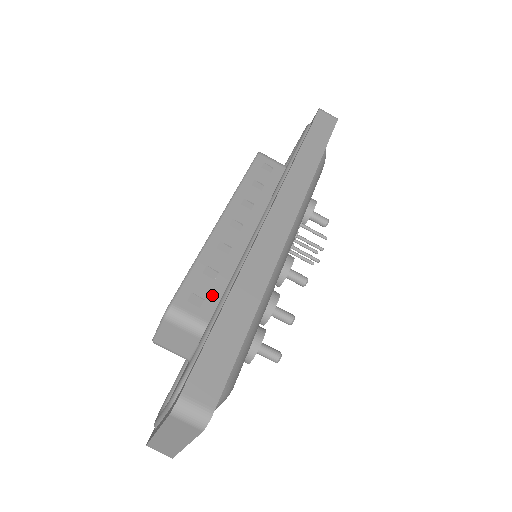
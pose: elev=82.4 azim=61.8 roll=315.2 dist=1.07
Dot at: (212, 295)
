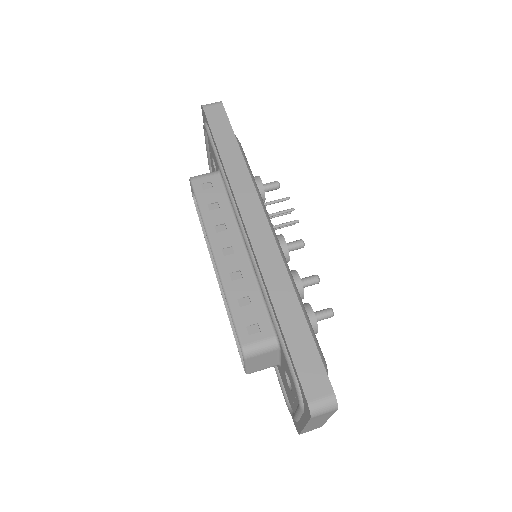
Dot at: (259, 316)
